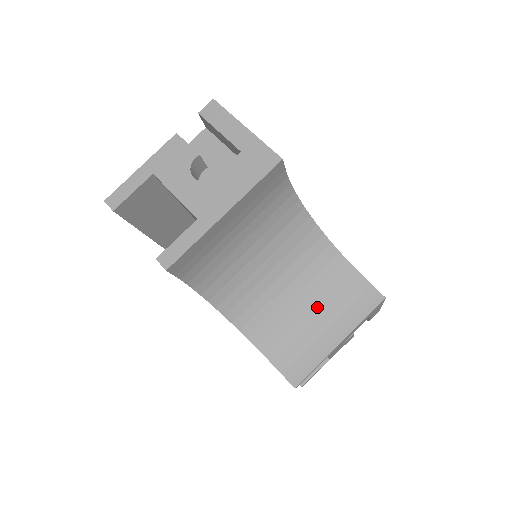
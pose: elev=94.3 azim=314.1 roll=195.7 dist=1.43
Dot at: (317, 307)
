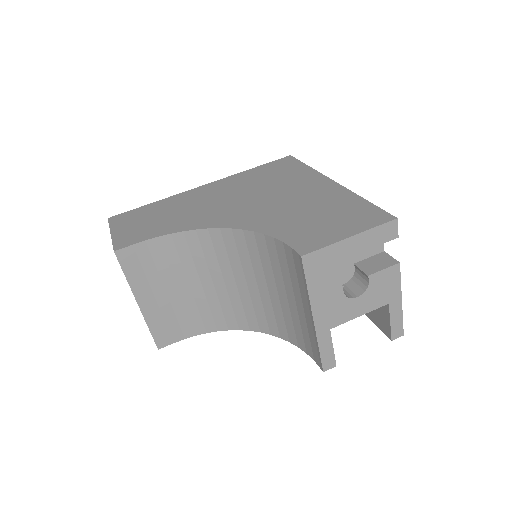
Dot at: (286, 290)
